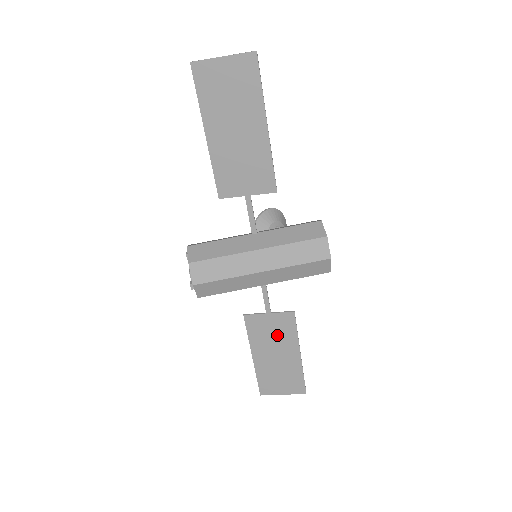
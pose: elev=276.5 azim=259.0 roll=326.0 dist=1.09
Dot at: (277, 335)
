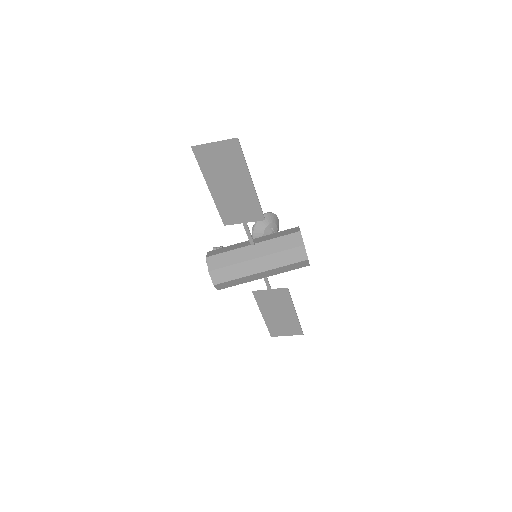
Dot at: (278, 302)
